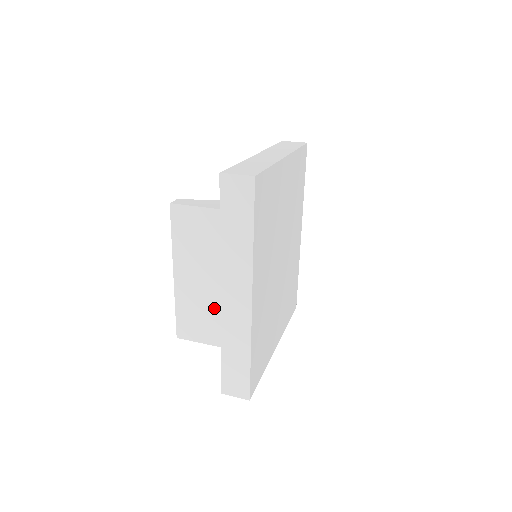
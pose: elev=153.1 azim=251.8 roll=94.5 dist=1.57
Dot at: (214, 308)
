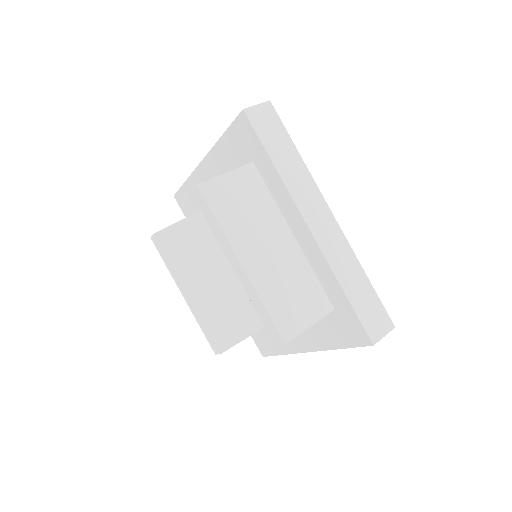
Dot at: (297, 273)
